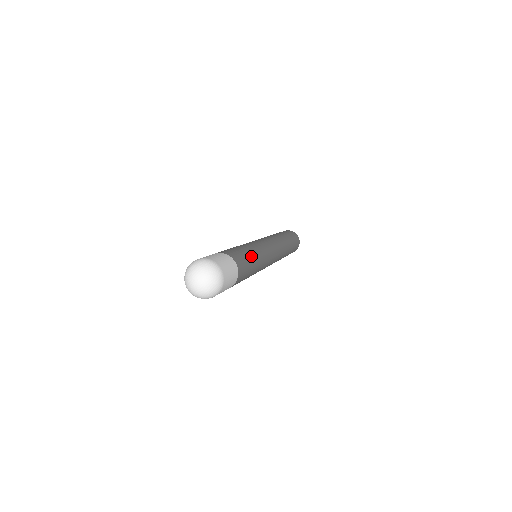
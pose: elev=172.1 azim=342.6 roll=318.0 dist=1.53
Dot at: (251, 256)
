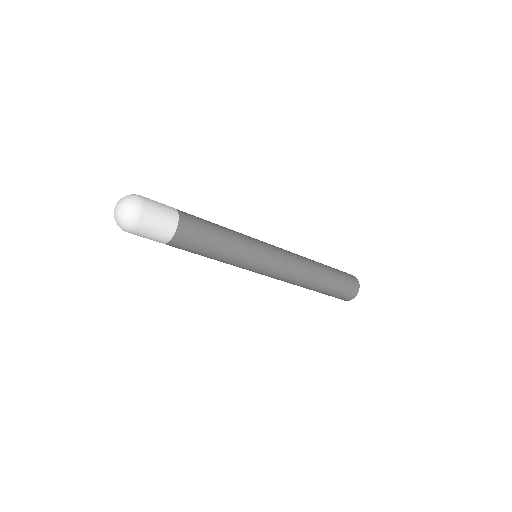
Dot at: occluded
